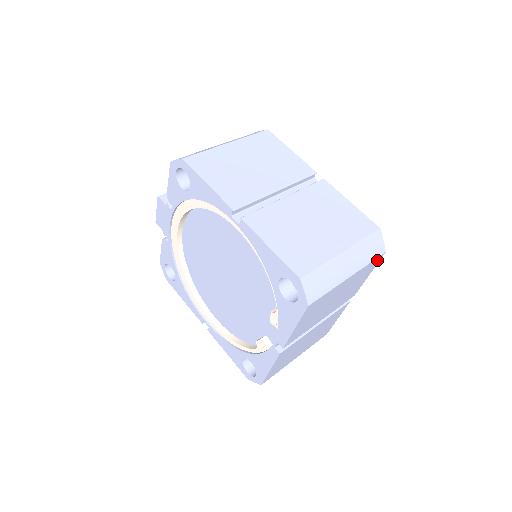
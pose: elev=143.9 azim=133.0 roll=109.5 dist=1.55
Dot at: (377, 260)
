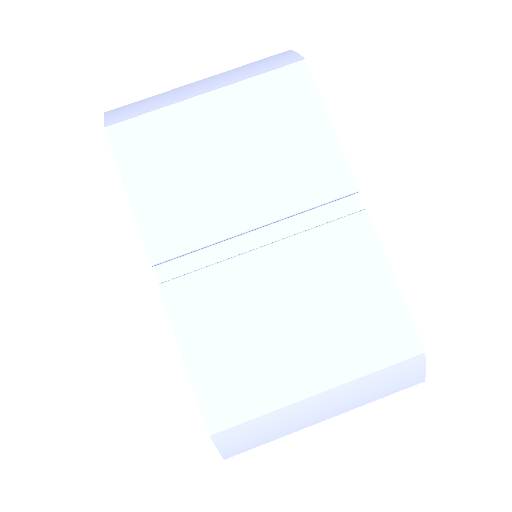
Dot at: occluded
